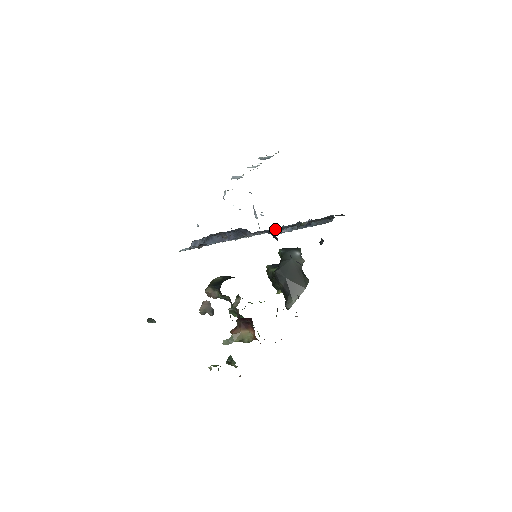
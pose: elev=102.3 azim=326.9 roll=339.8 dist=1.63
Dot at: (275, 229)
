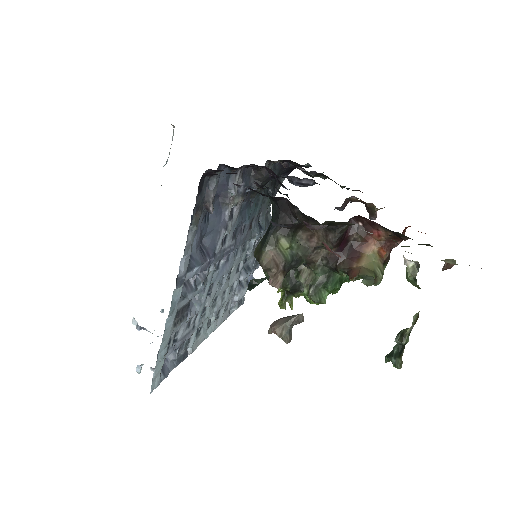
Dot at: (243, 215)
